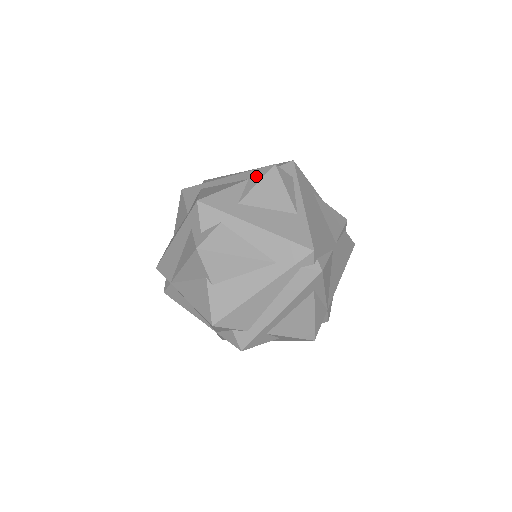
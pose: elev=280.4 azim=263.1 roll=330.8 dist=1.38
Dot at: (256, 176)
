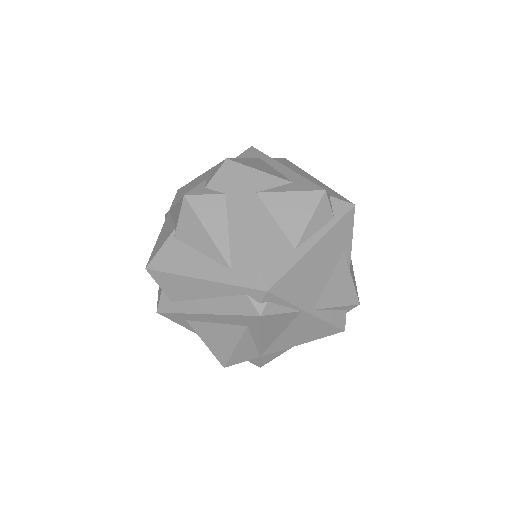
Dot at: (300, 185)
